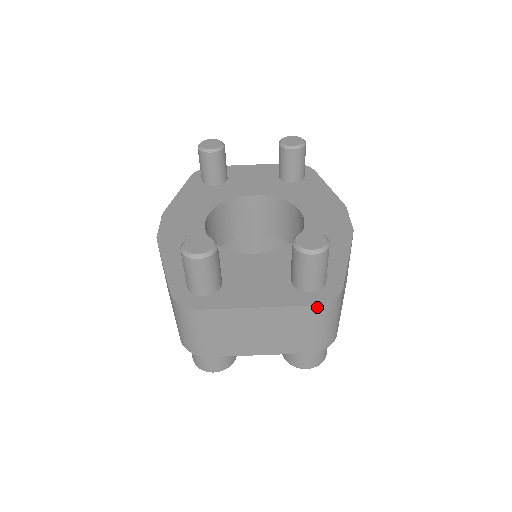
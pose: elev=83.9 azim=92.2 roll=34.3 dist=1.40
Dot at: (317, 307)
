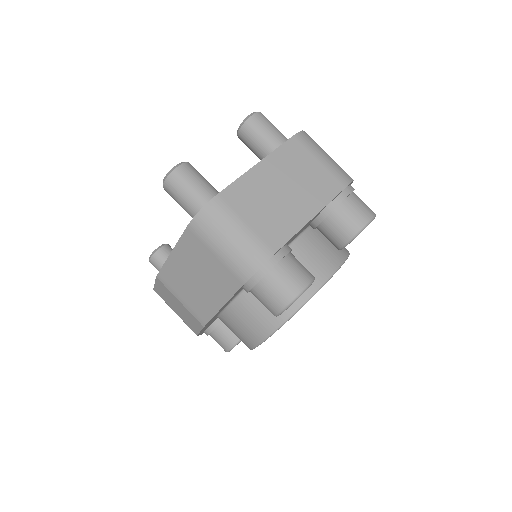
Dot at: (297, 137)
